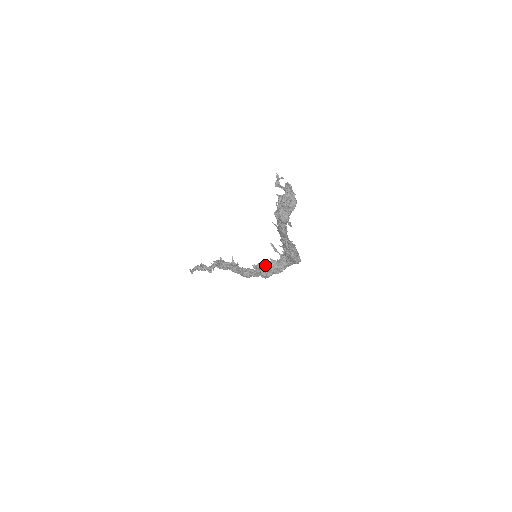
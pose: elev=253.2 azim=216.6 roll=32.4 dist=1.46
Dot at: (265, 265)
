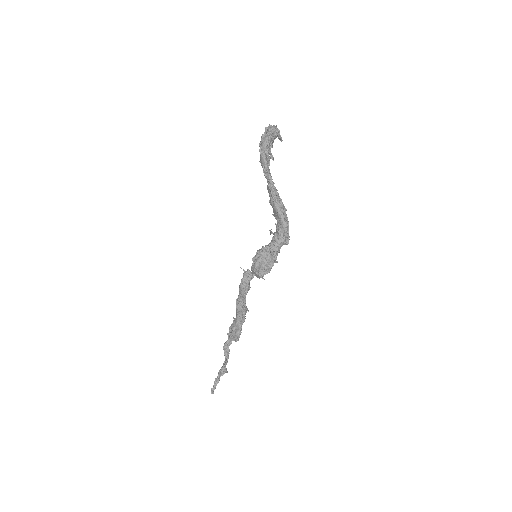
Dot at: (258, 250)
